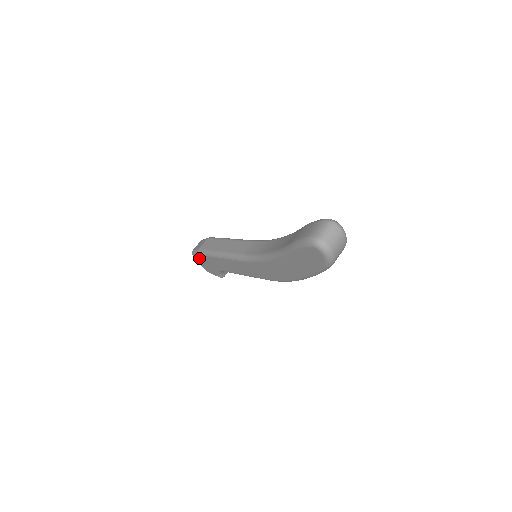
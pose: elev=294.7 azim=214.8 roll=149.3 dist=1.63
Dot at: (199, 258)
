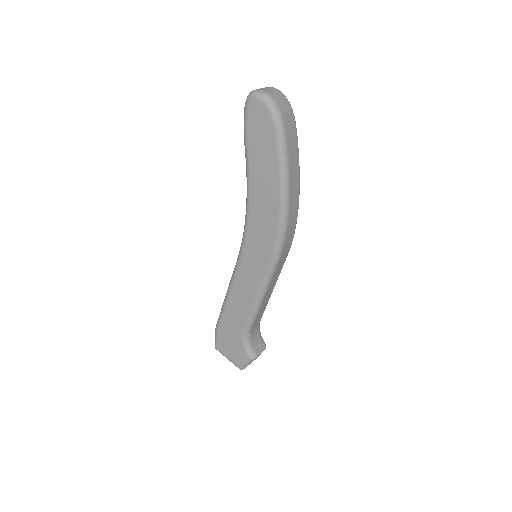
Dot at: (220, 341)
